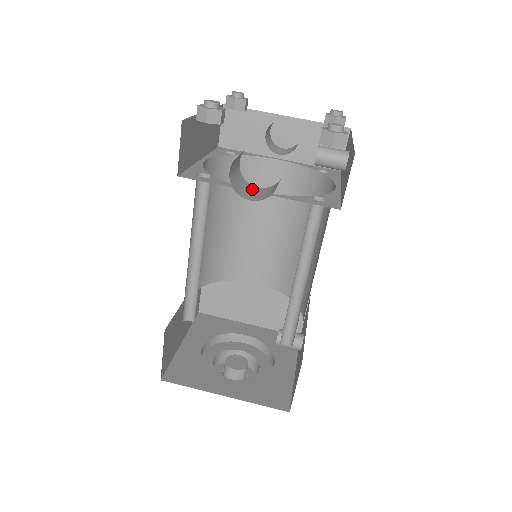
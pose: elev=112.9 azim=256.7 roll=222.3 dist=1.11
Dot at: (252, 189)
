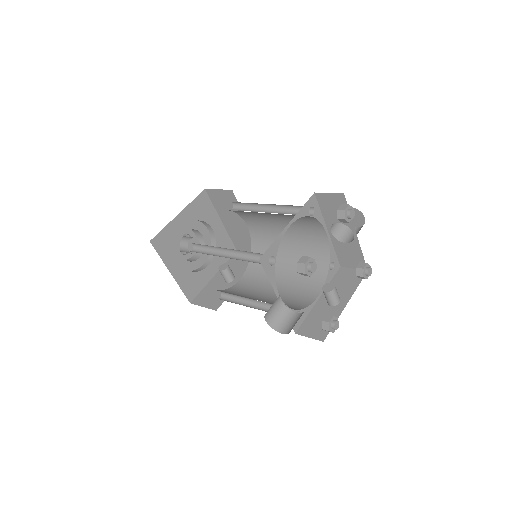
Dot at: (276, 303)
